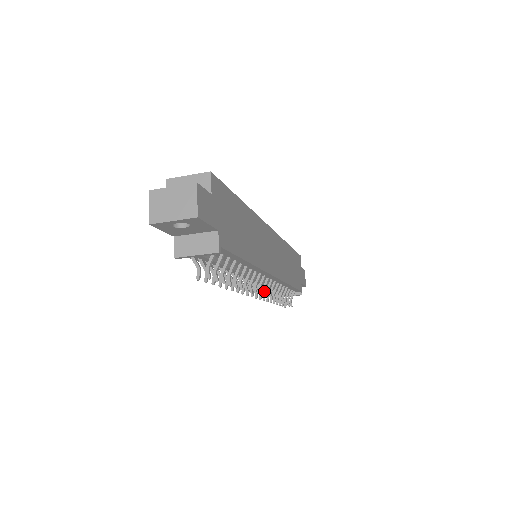
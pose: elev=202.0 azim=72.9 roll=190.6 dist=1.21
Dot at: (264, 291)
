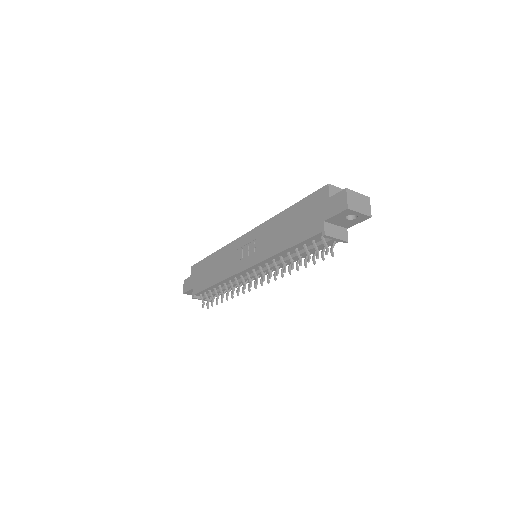
Dot at: (239, 285)
